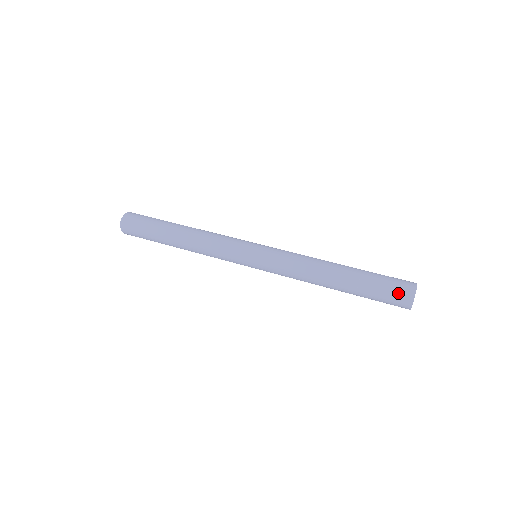
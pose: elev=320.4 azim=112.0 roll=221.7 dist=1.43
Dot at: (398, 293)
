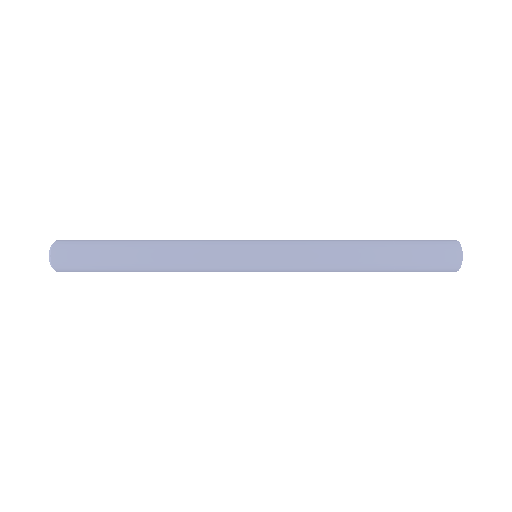
Dot at: (436, 240)
